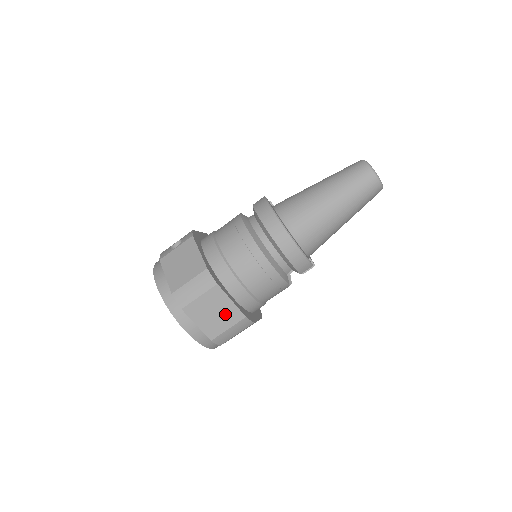
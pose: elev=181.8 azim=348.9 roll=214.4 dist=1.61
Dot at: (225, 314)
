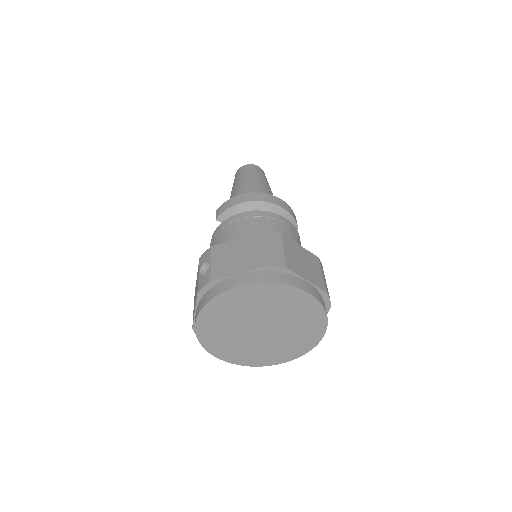
Dot at: (309, 261)
